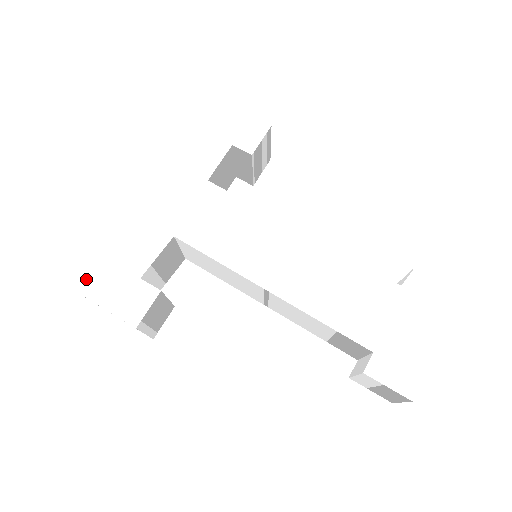
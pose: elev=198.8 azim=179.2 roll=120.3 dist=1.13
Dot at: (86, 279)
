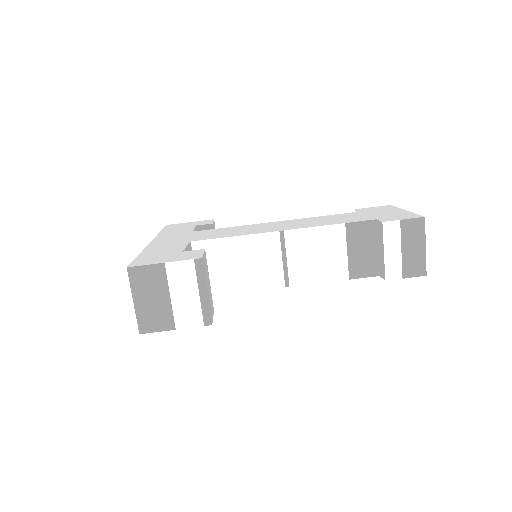
Dot at: (134, 263)
